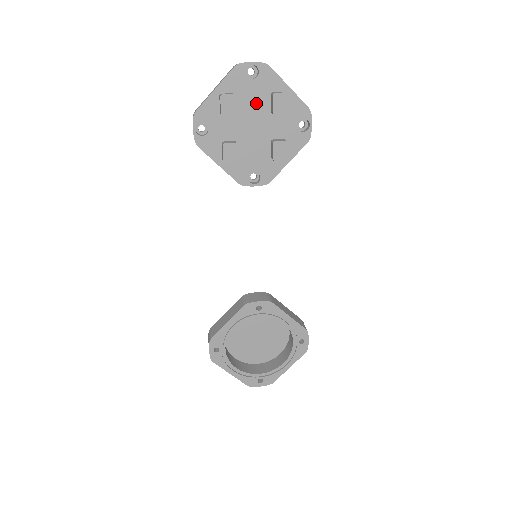
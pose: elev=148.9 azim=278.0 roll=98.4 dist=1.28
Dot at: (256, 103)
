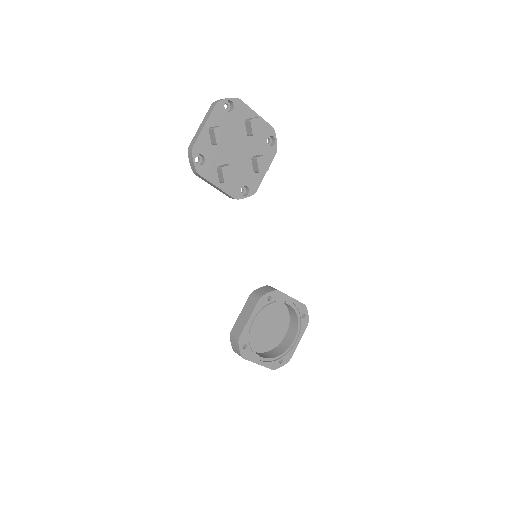
Dot at: (236, 130)
